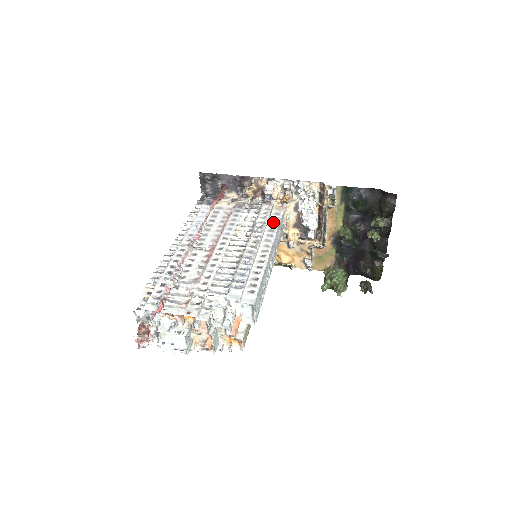
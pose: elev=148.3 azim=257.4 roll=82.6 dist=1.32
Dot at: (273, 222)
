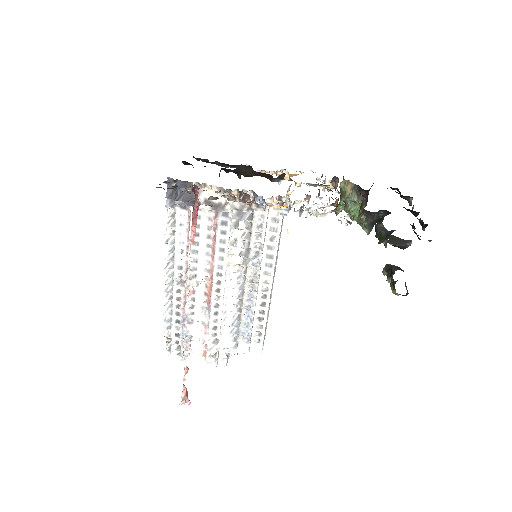
Dot at: (271, 241)
